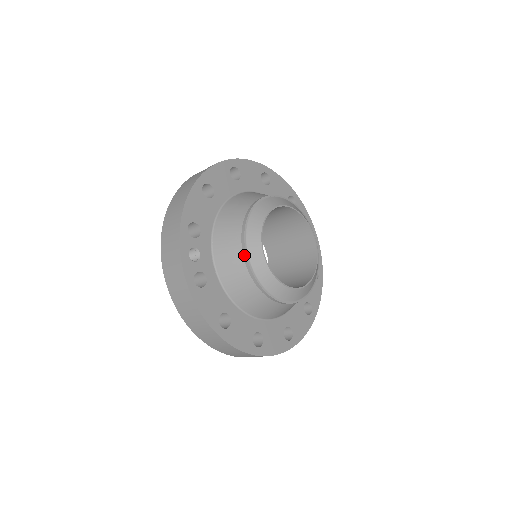
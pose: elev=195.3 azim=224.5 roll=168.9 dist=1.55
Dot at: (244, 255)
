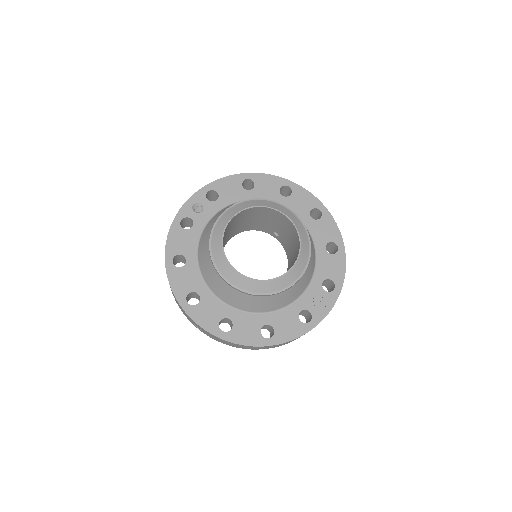
Dot at: (217, 219)
